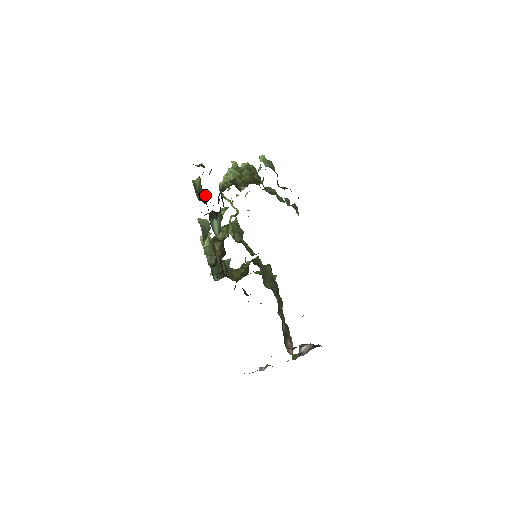
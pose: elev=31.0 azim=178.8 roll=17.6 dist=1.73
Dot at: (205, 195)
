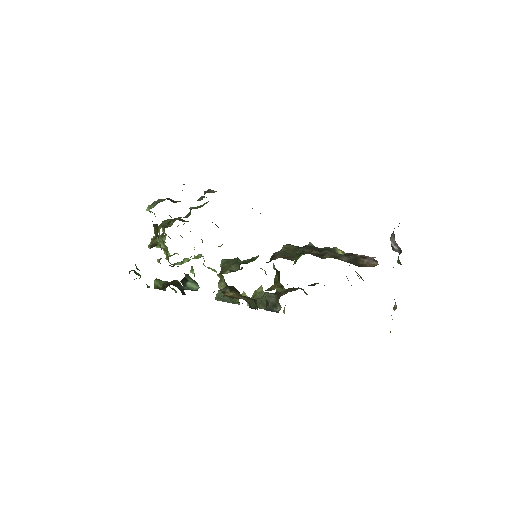
Dot at: (172, 282)
